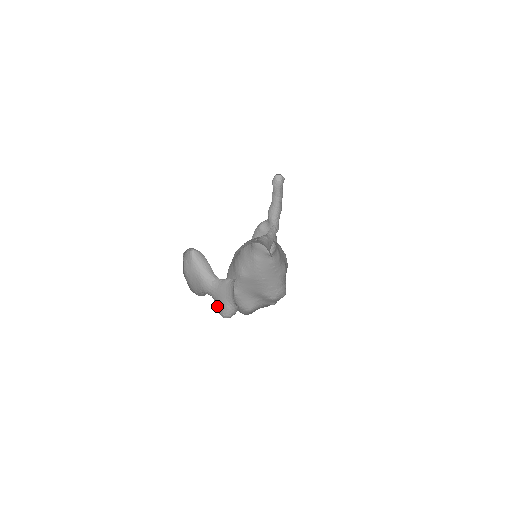
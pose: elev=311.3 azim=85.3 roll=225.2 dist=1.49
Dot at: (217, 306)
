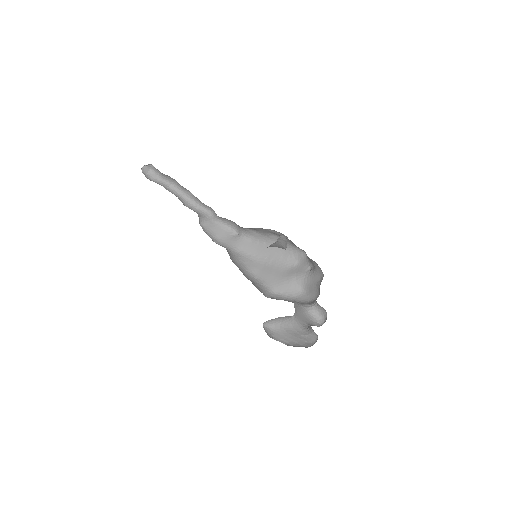
Dot at: (312, 325)
